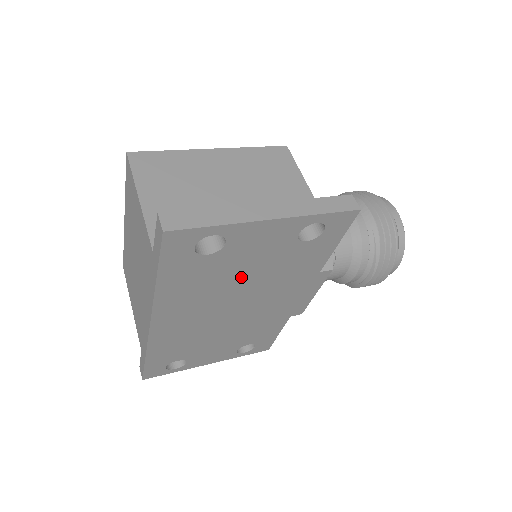
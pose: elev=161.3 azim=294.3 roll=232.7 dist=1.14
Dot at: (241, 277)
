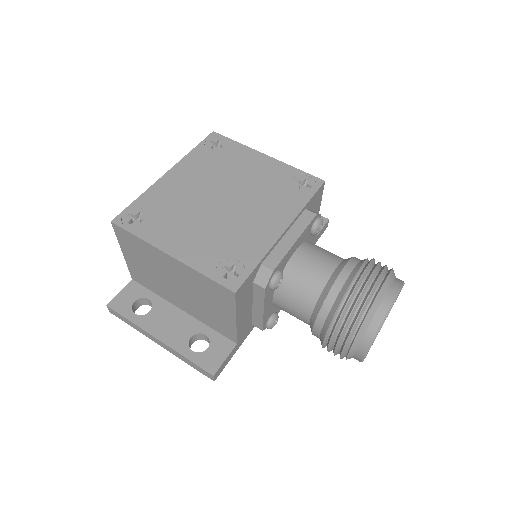
Dot at: occluded
